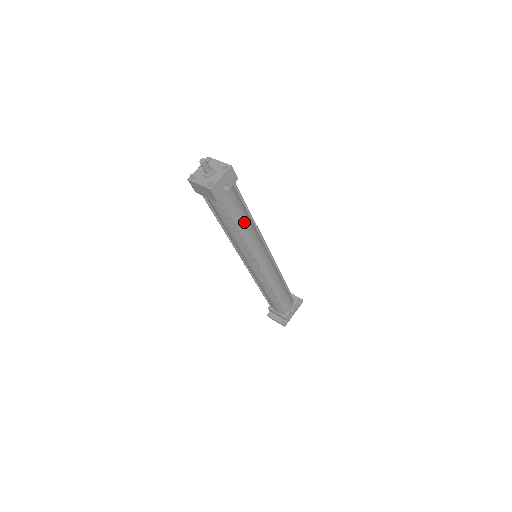
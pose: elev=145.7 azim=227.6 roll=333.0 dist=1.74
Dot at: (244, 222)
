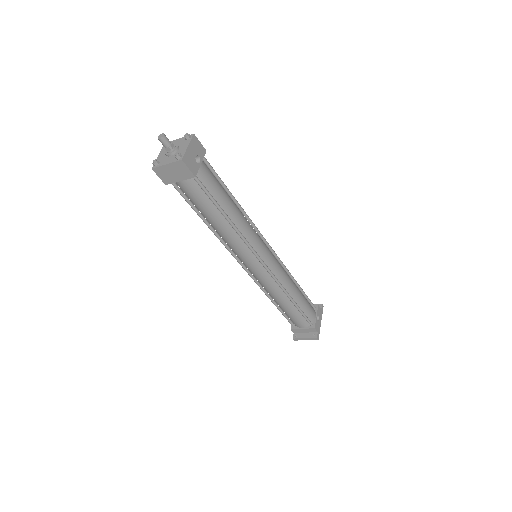
Dot at: (230, 205)
